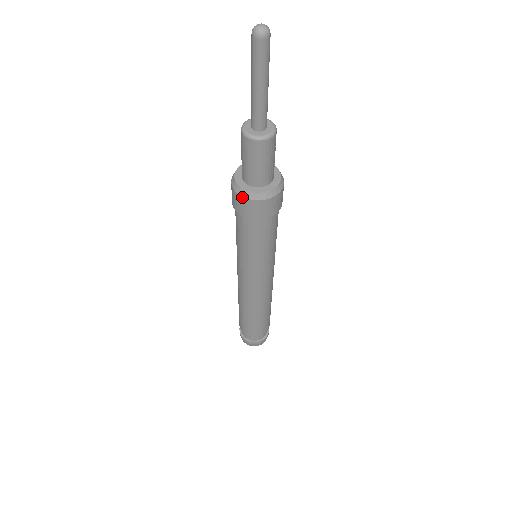
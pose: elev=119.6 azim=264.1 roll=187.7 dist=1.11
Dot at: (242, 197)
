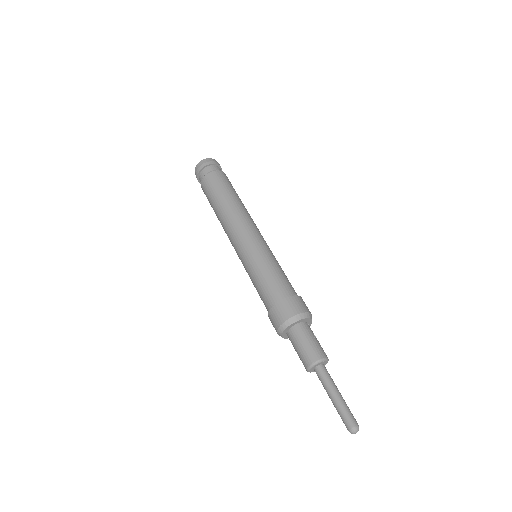
Dot at: occluded
